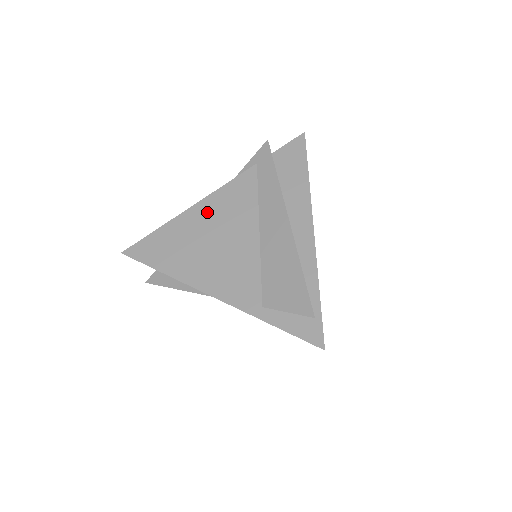
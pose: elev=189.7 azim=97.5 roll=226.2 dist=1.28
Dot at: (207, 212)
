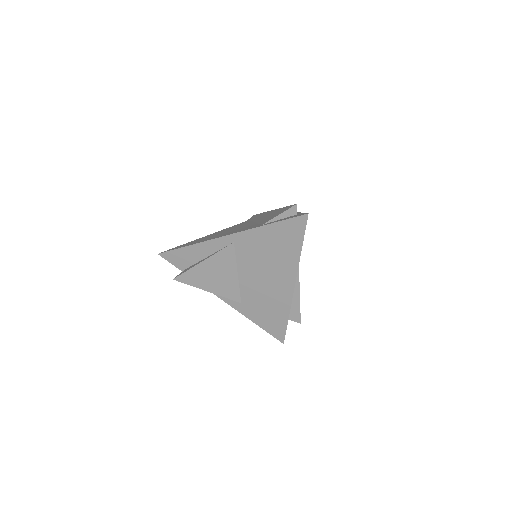
Dot at: occluded
